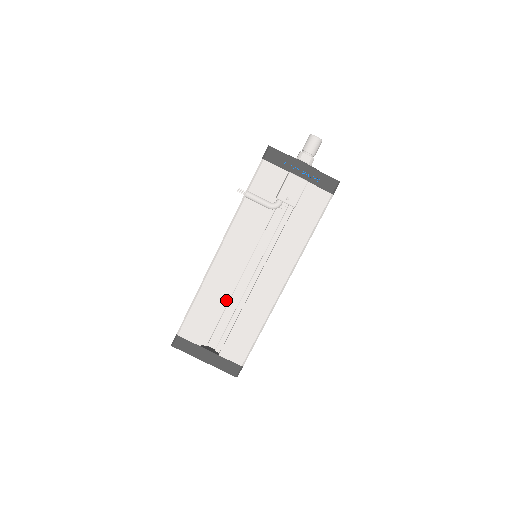
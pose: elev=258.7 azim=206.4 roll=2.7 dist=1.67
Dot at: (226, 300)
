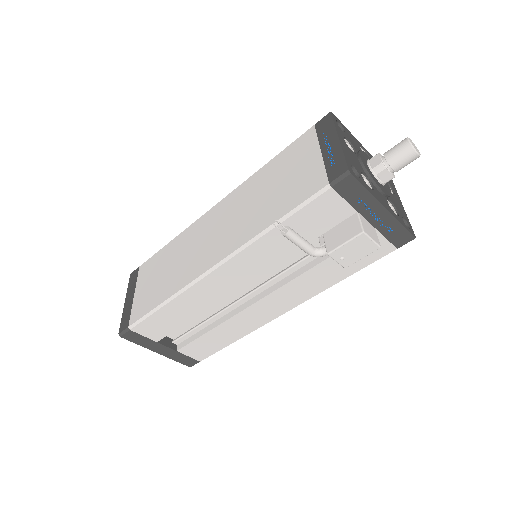
Dot at: occluded
